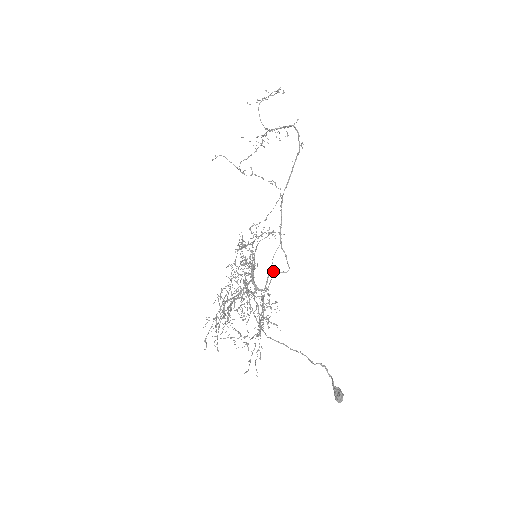
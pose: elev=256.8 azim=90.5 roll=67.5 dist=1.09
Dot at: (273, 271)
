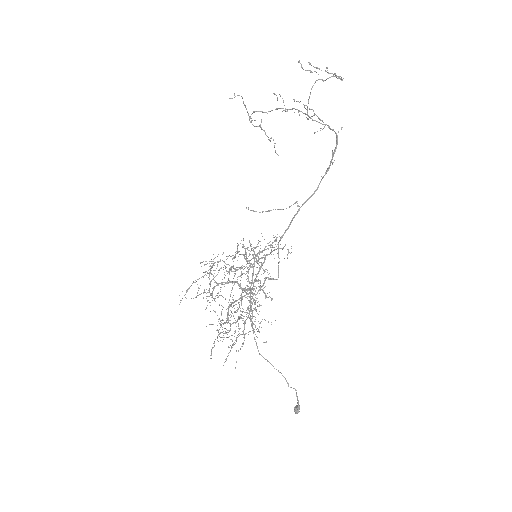
Dot at: occluded
